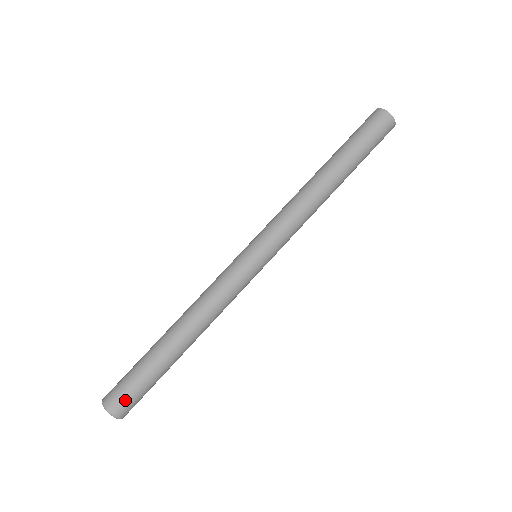
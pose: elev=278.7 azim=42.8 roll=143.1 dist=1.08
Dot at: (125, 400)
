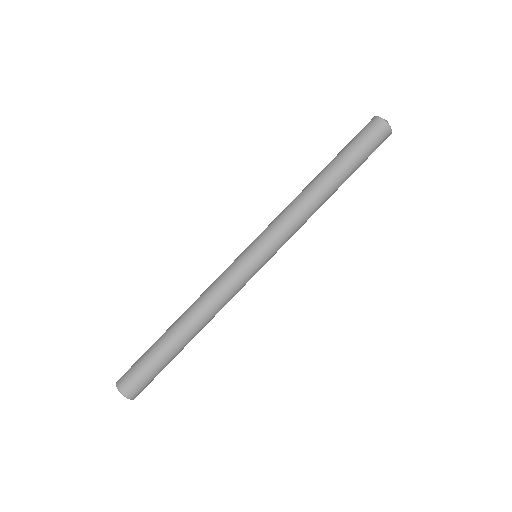
Dot at: (135, 382)
